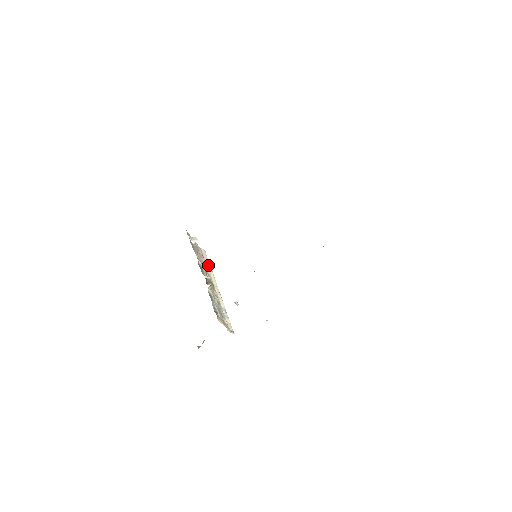
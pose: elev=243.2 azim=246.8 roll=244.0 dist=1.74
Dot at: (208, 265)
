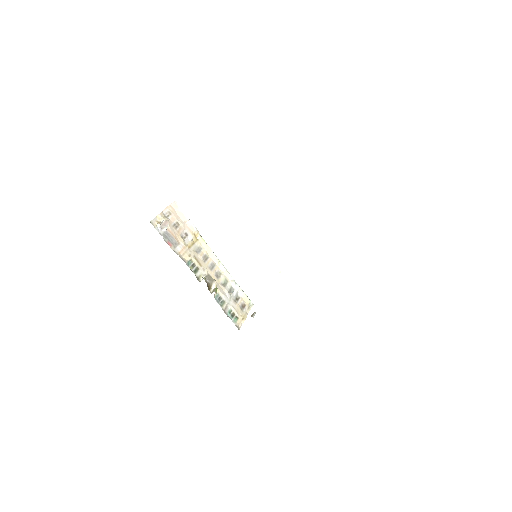
Dot at: (190, 227)
